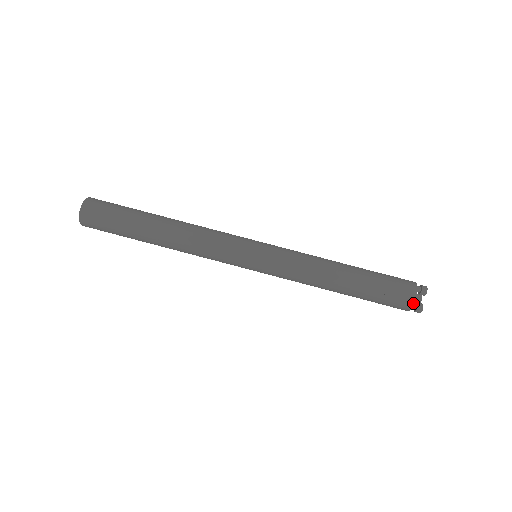
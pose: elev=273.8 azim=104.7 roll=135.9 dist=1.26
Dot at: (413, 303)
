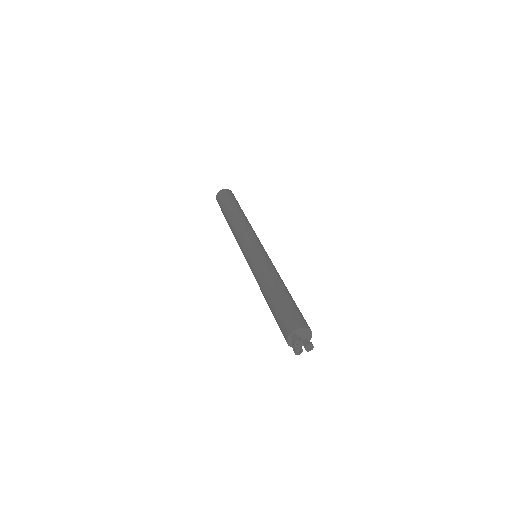
Dot at: (303, 327)
